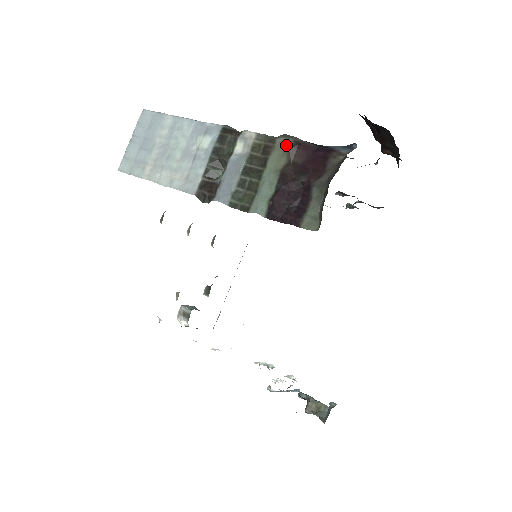
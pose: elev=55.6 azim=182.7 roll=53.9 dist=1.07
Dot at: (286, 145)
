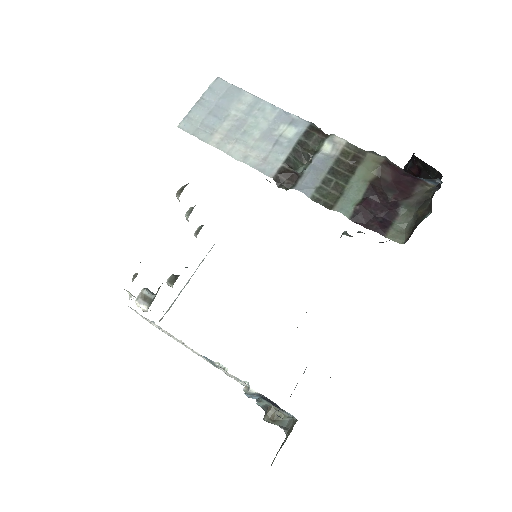
Dot at: (377, 161)
